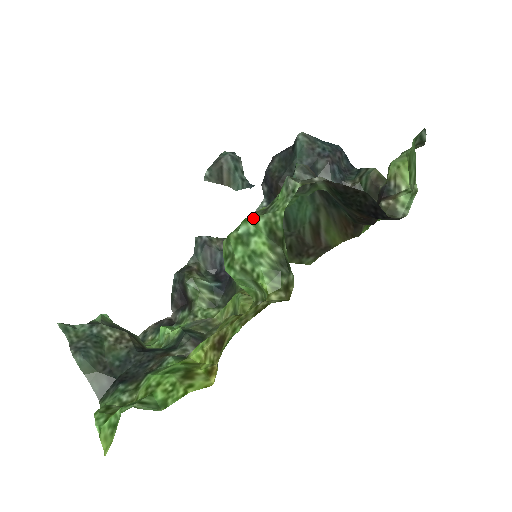
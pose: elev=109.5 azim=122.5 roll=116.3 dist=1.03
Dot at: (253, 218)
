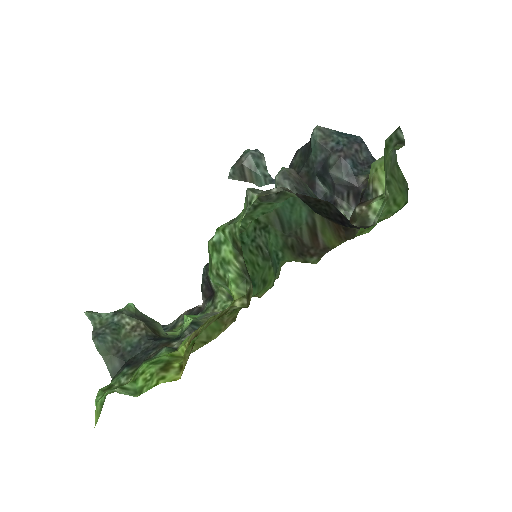
Dot at: (222, 227)
